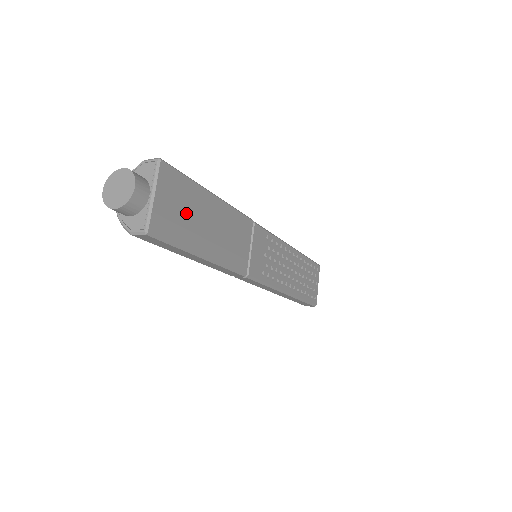
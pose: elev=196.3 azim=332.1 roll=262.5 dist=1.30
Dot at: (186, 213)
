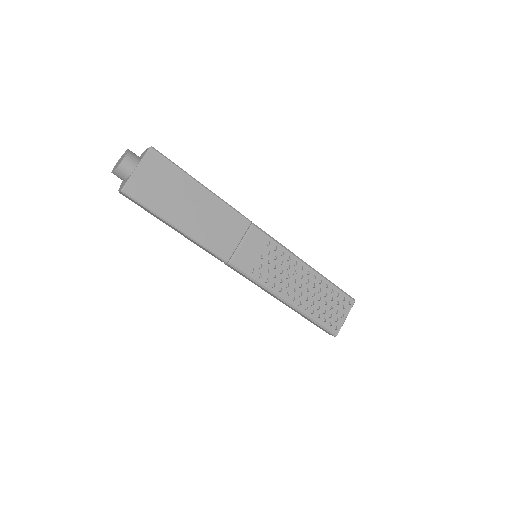
Dot at: (167, 190)
